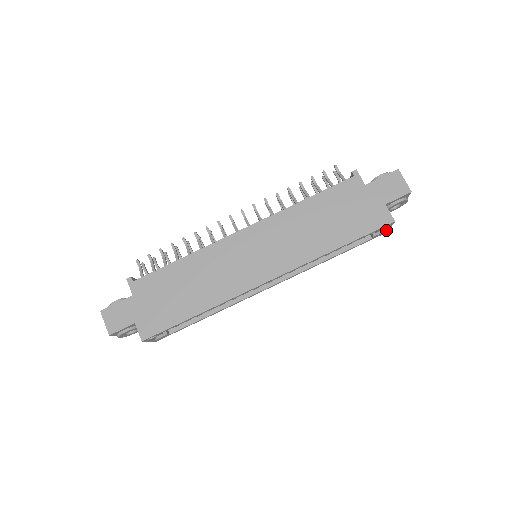
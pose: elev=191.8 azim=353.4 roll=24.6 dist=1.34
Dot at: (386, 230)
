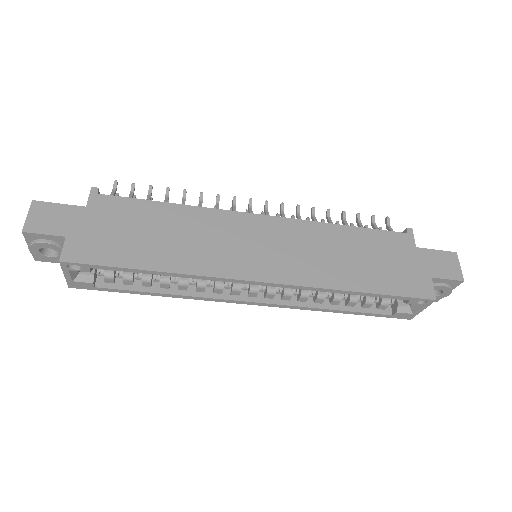
Dot at: (414, 312)
